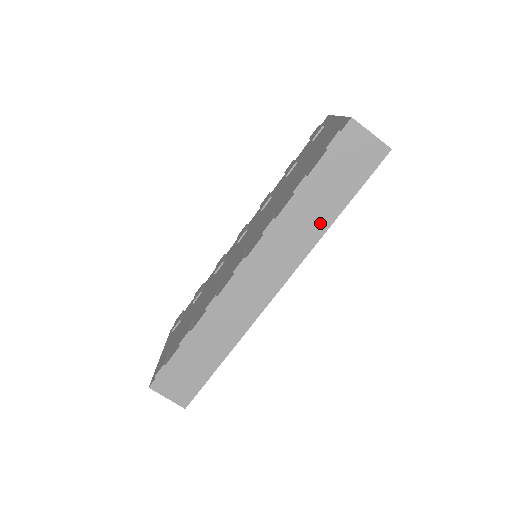
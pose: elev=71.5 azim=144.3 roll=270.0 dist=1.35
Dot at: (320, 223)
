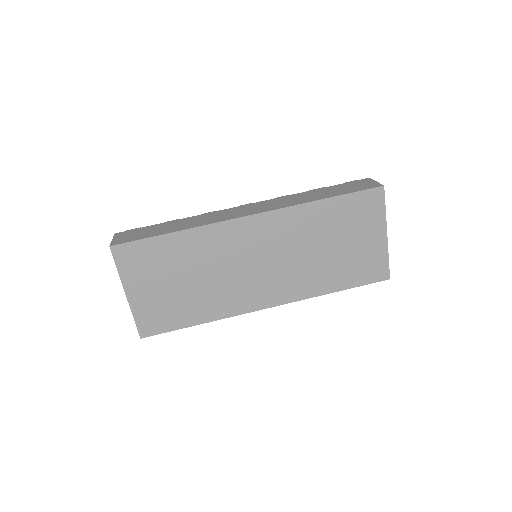
Dot at: (311, 199)
